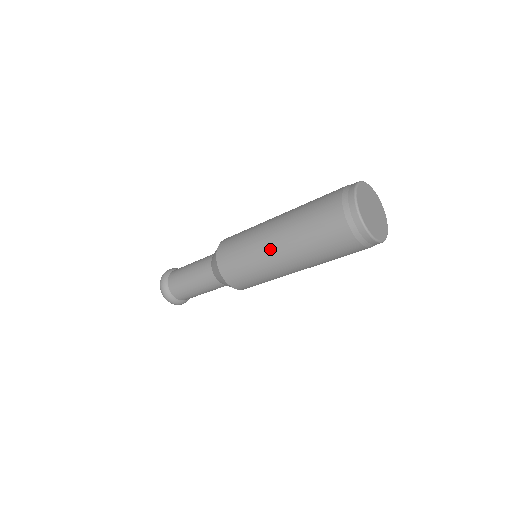
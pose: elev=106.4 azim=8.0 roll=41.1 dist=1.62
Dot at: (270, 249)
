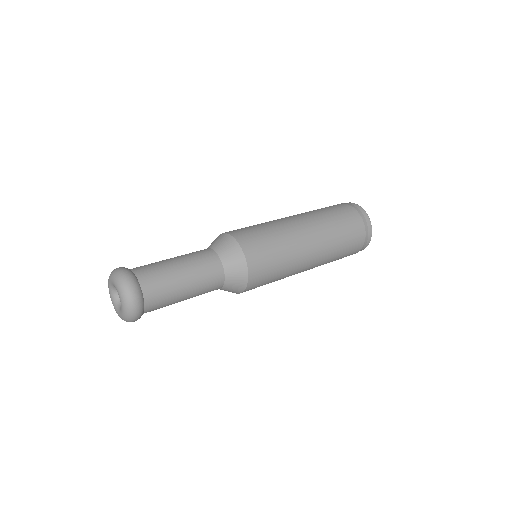
Dot at: (298, 226)
